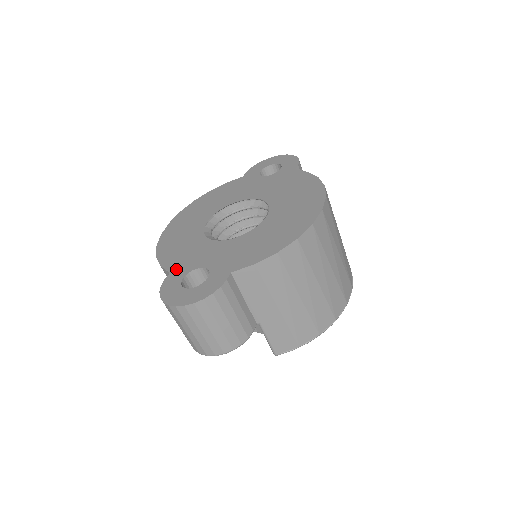
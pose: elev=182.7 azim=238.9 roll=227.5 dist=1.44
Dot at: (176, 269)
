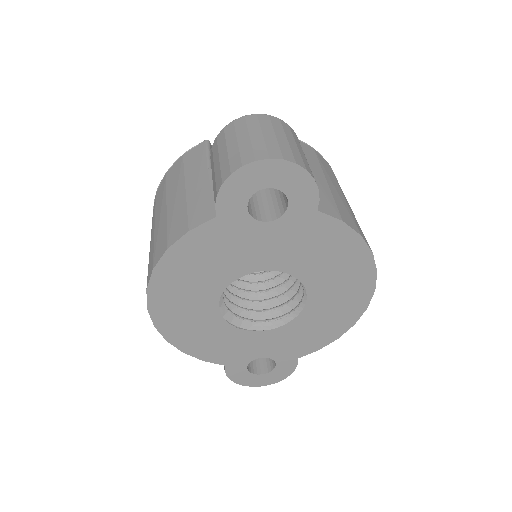
Dot at: (230, 363)
